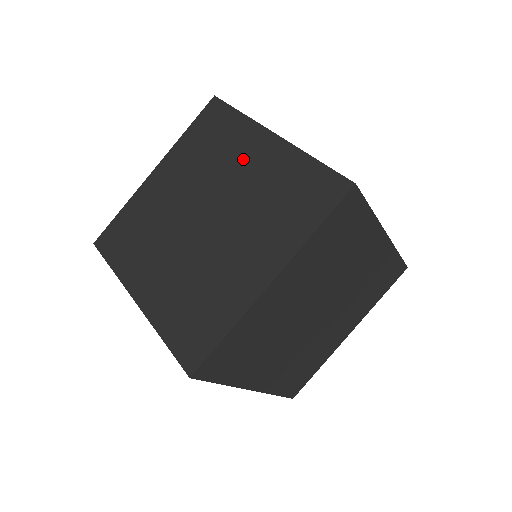
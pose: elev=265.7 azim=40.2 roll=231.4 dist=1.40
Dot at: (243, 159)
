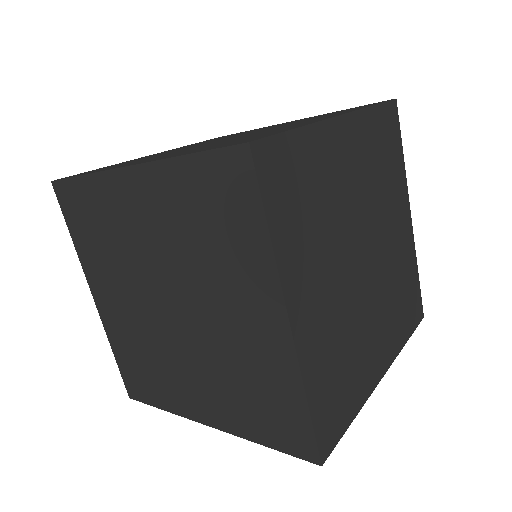
Dot at: (135, 221)
